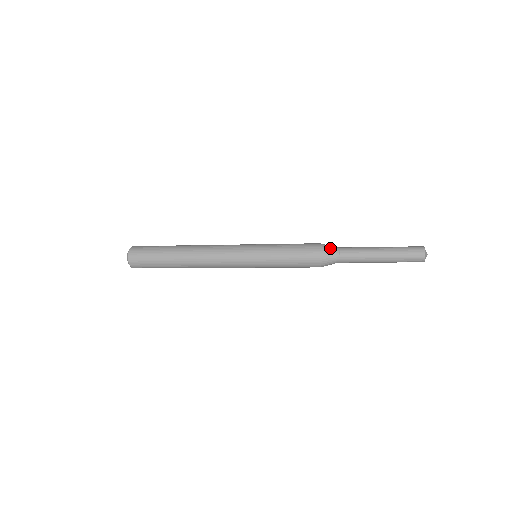
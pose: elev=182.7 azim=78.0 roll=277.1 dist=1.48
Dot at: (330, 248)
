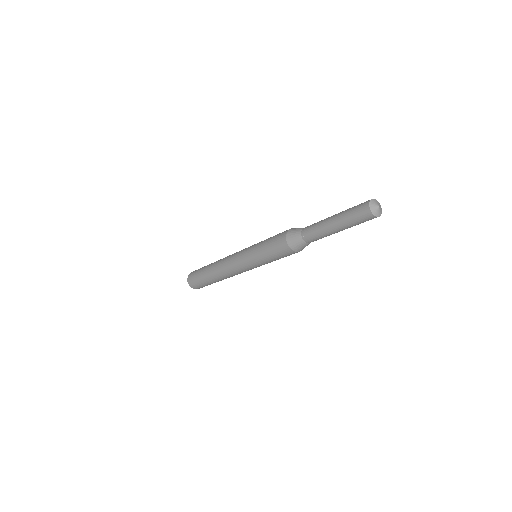
Dot at: (298, 228)
